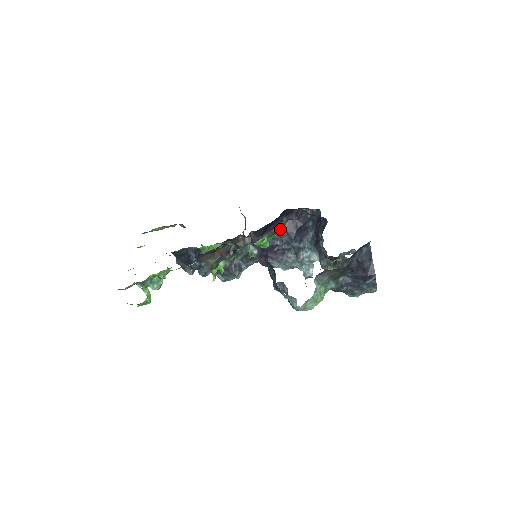
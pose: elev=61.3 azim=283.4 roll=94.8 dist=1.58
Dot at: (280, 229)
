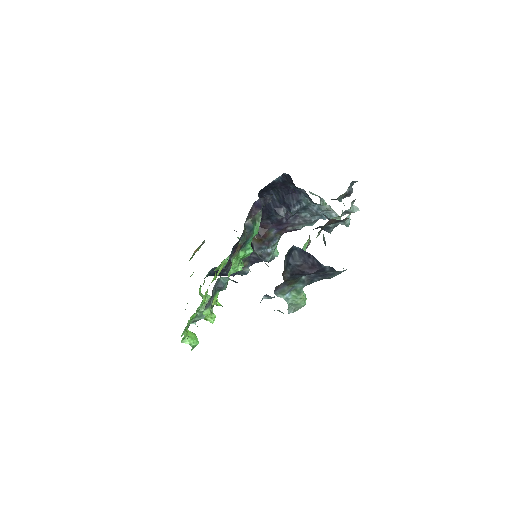
Dot at: (244, 240)
